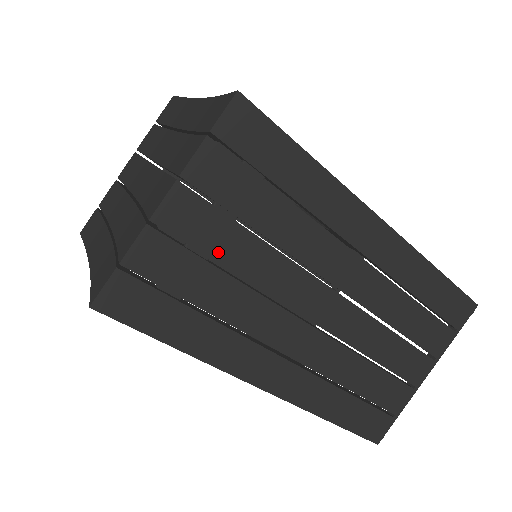
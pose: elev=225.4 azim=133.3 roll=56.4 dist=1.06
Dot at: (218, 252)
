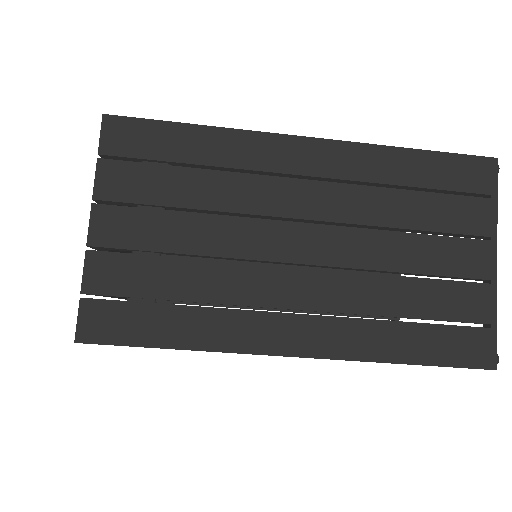
Dot at: (162, 243)
